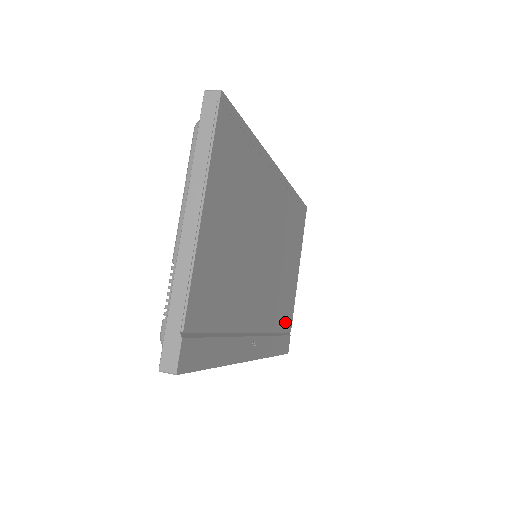
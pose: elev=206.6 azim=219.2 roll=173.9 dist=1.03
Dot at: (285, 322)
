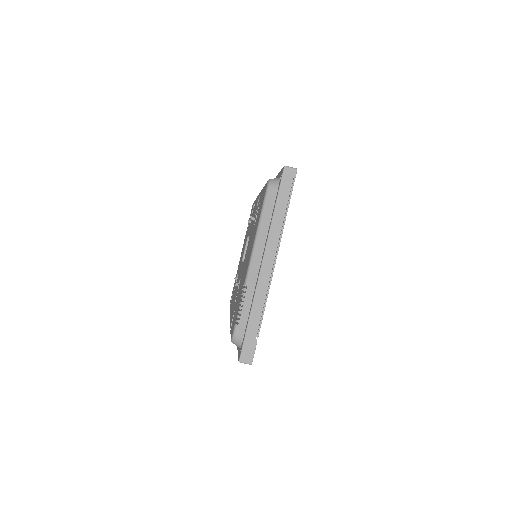
Dot at: occluded
